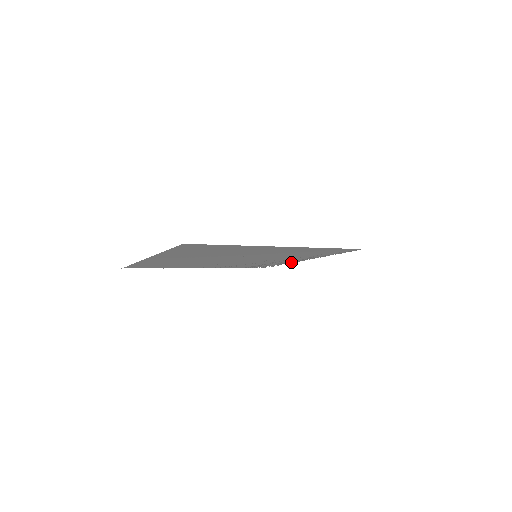
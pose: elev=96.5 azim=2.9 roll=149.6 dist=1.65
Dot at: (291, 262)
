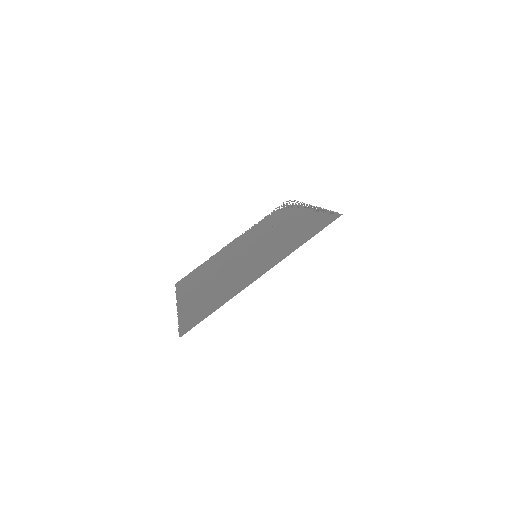
Dot at: (301, 205)
